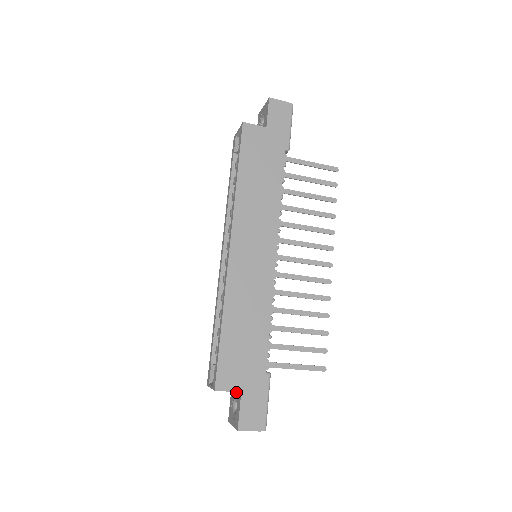
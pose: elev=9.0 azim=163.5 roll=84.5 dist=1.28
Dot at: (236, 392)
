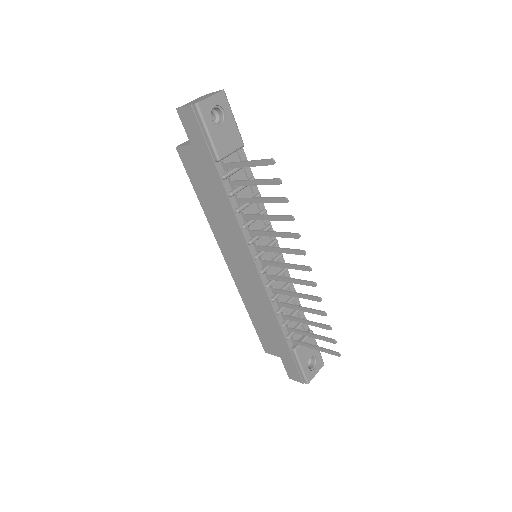
Dot at: occluded
